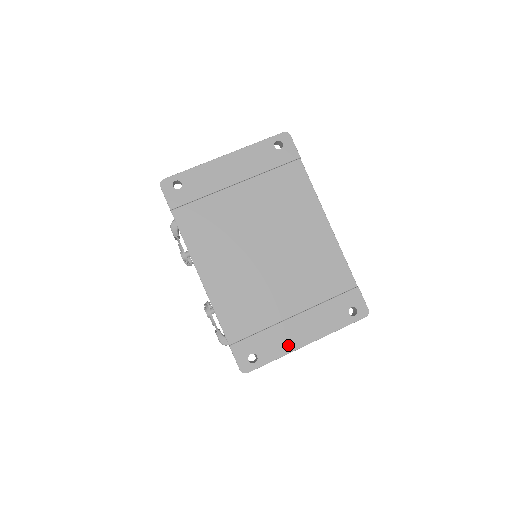
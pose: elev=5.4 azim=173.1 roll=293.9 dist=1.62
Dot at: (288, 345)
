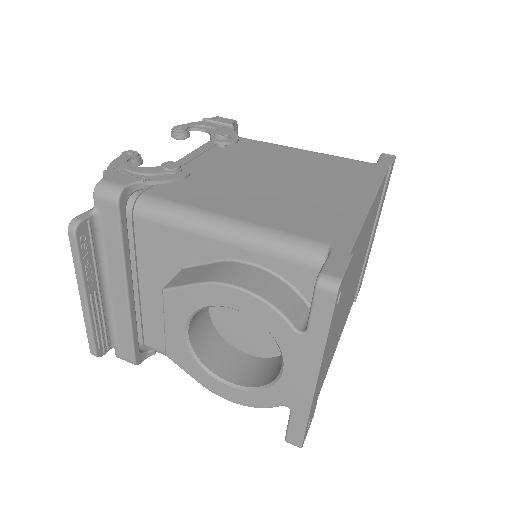
Dot at: occluded
